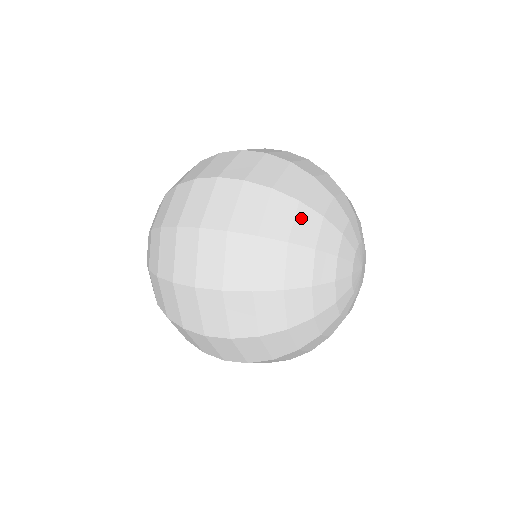
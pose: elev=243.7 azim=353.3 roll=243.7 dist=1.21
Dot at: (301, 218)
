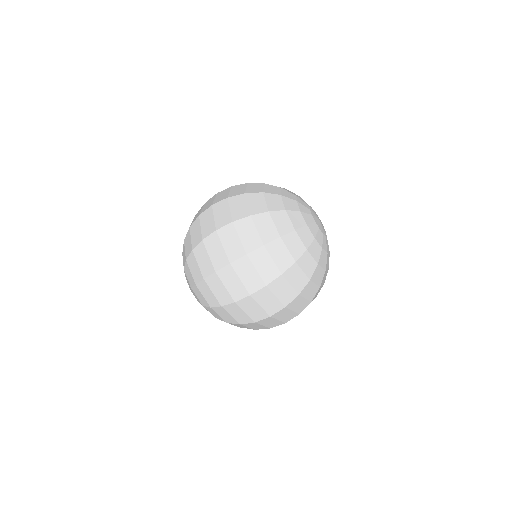
Dot at: (268, 187)
